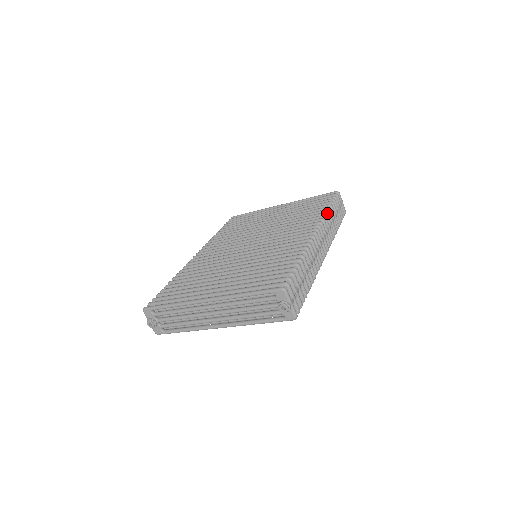
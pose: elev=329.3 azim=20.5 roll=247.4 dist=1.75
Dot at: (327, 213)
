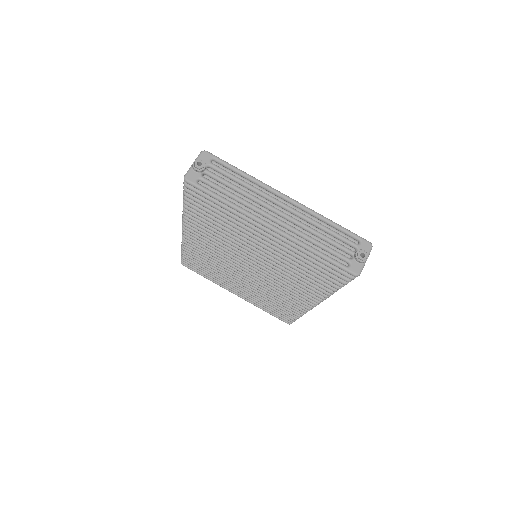
Dot at: occluded
